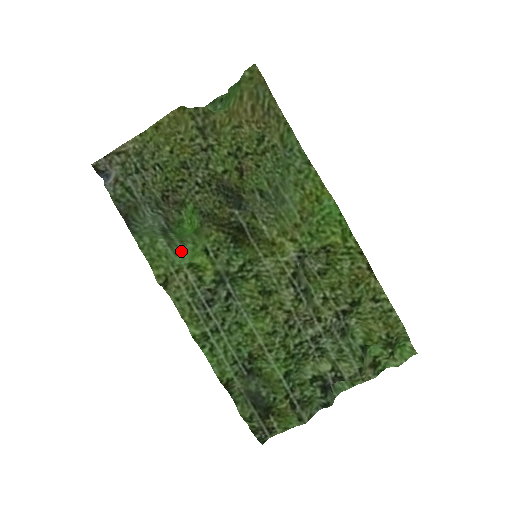
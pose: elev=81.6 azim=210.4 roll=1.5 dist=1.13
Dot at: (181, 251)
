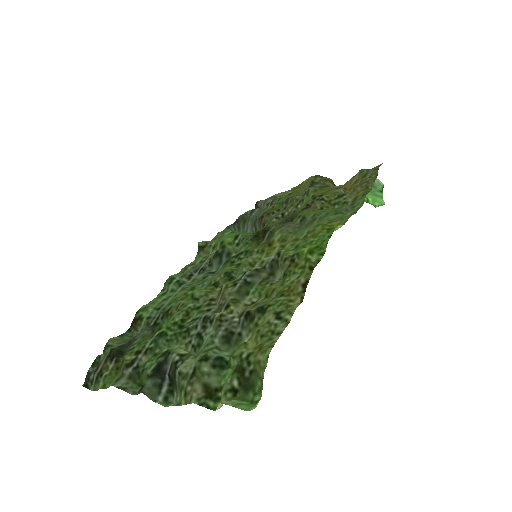
Dot at: (229, 235)
